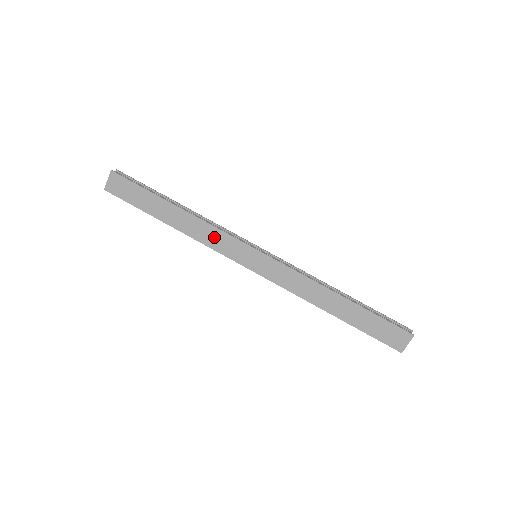
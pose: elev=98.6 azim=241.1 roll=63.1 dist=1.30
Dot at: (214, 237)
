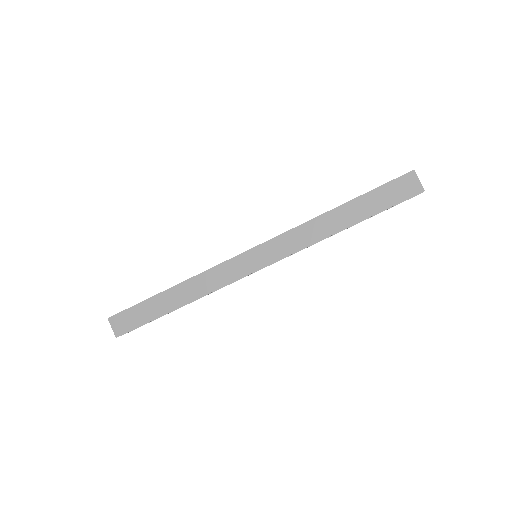
Dot at: (215, 277)
